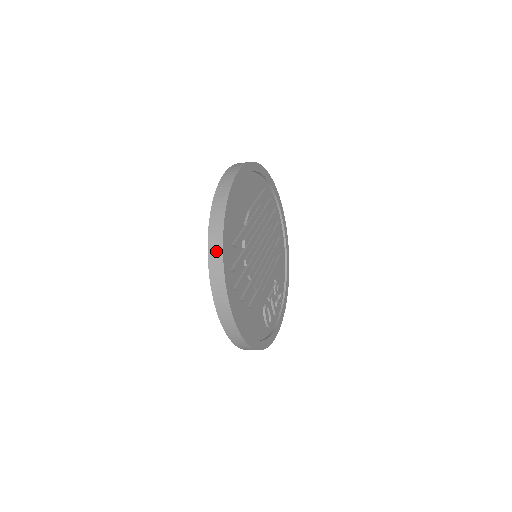
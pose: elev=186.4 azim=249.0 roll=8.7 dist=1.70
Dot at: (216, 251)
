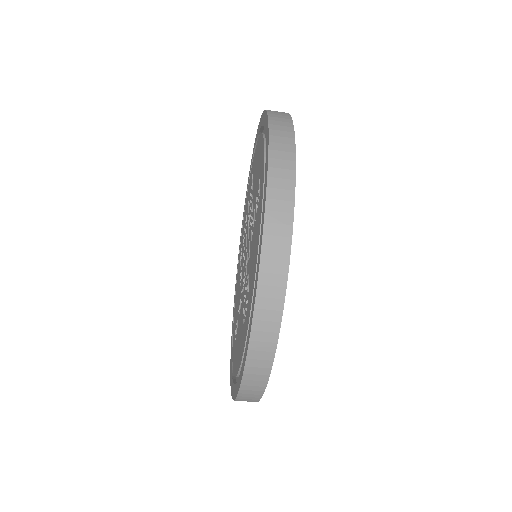
Dot at: (283, 133)
